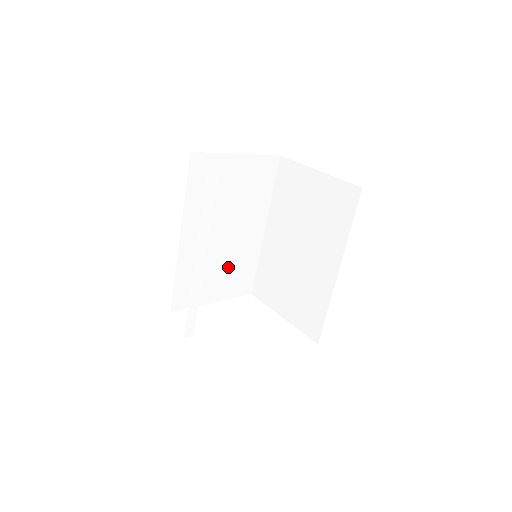
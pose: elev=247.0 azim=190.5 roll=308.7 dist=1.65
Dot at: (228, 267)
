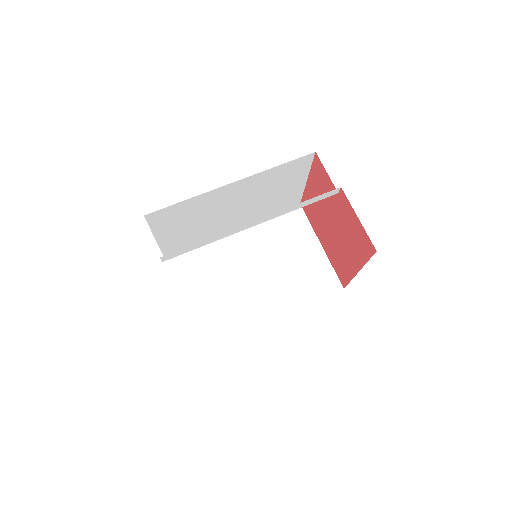
Dot at: (196, 227)
